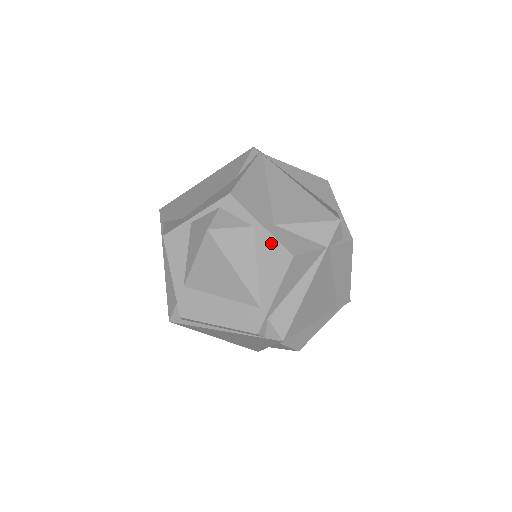
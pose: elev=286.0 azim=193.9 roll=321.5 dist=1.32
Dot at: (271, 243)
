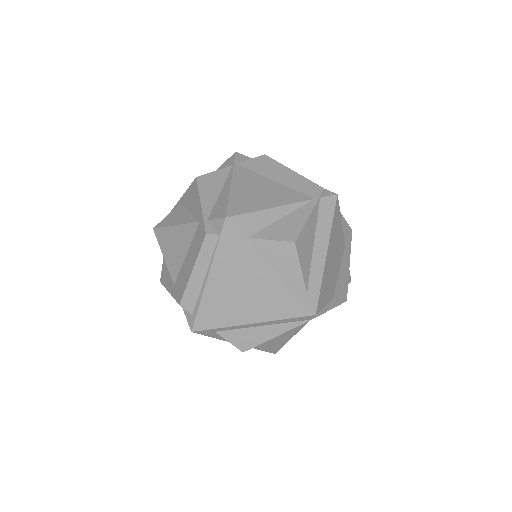
Dot at: (188, 193)
